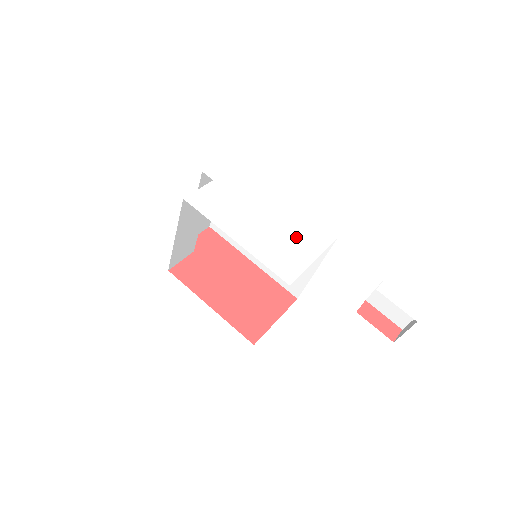
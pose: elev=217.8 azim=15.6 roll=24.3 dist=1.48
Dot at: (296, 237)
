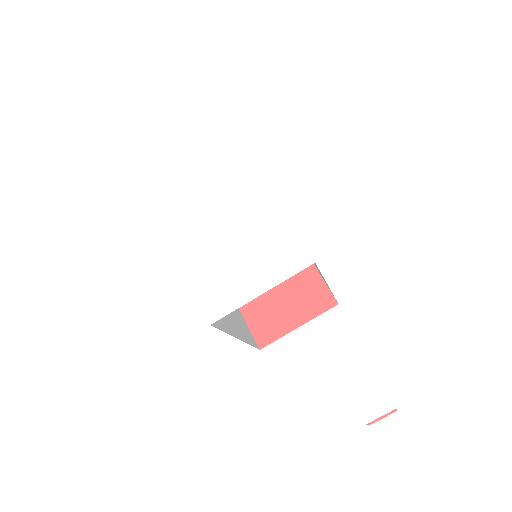
Dot at: (254, 257)
